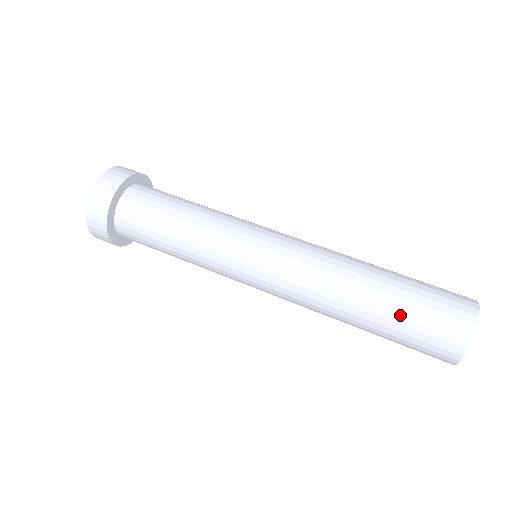
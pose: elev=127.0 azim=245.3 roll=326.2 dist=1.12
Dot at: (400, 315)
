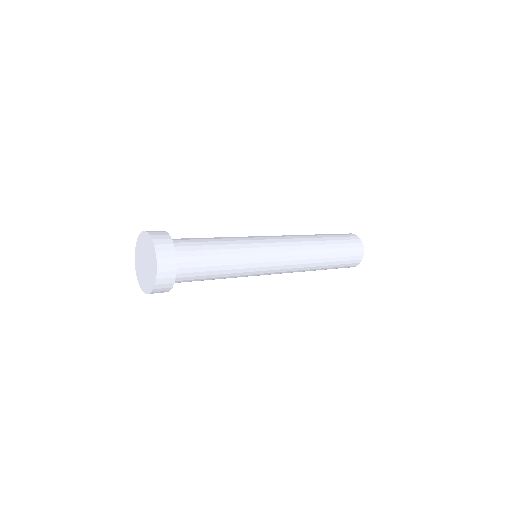
Dot at: (339, 257)
